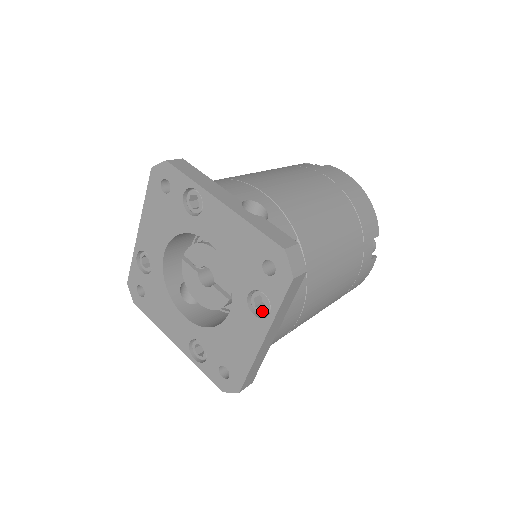
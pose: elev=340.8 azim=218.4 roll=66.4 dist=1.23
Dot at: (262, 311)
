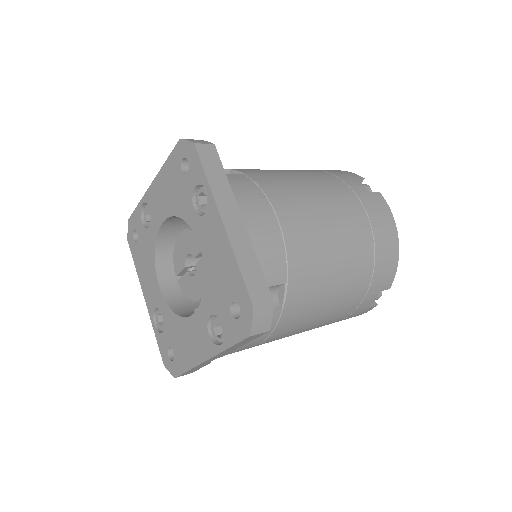
Dot at: (207, 203)
